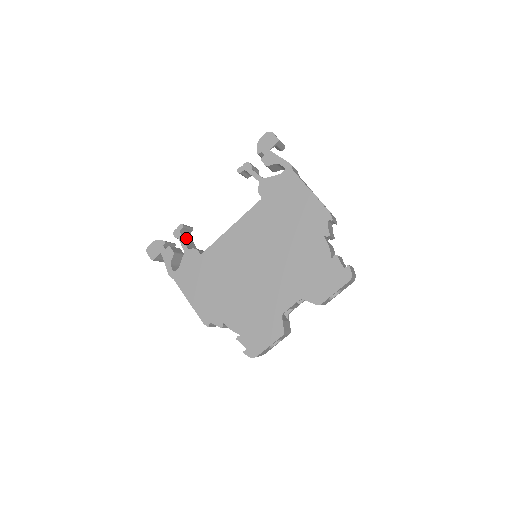
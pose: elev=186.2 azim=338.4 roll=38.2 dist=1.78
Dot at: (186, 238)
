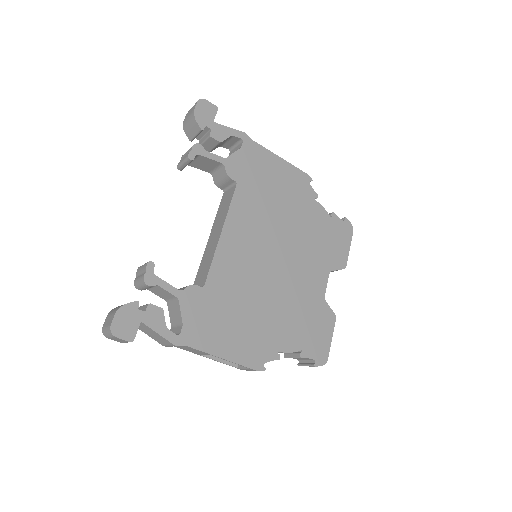
Dot at: occluded
